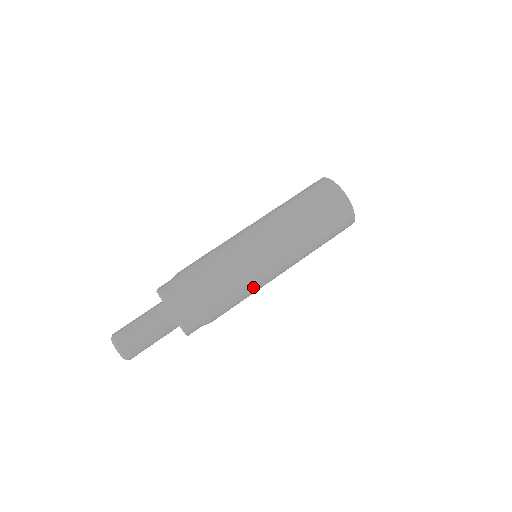
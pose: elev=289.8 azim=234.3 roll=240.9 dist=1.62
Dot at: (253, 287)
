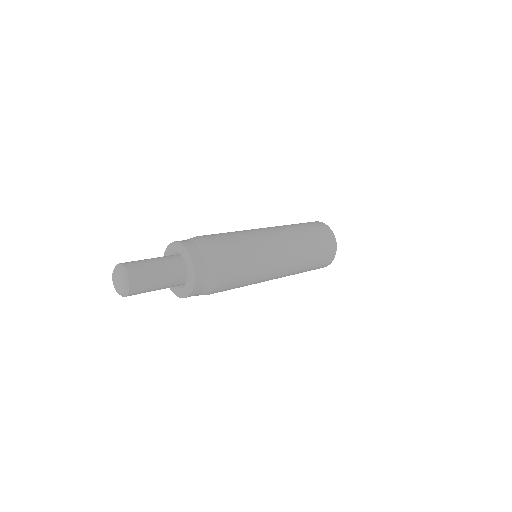
Dot at: (249, 237)
